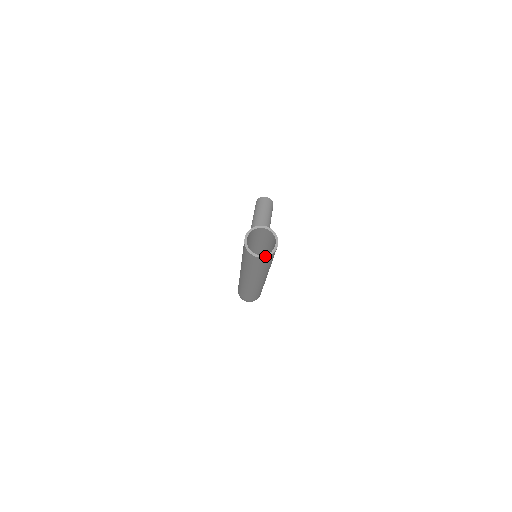
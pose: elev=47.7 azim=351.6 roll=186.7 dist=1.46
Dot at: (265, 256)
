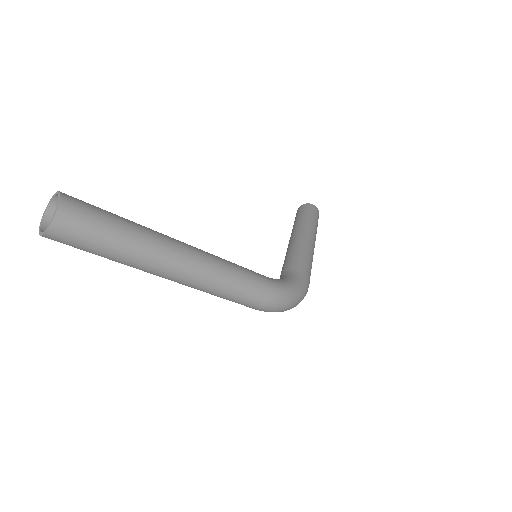
Dot at: (51, 221)
